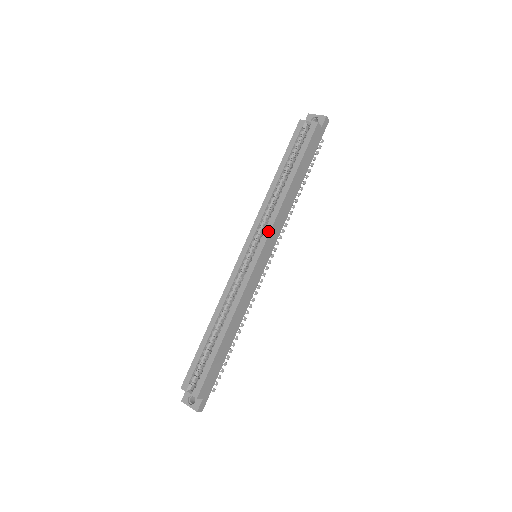
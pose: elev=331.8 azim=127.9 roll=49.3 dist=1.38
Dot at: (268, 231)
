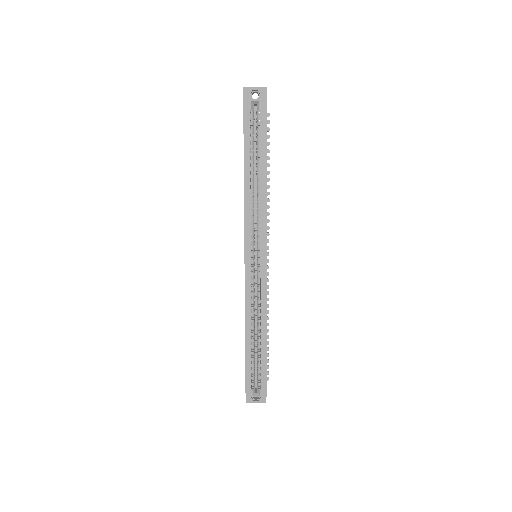
Dot at: (265, 232)
